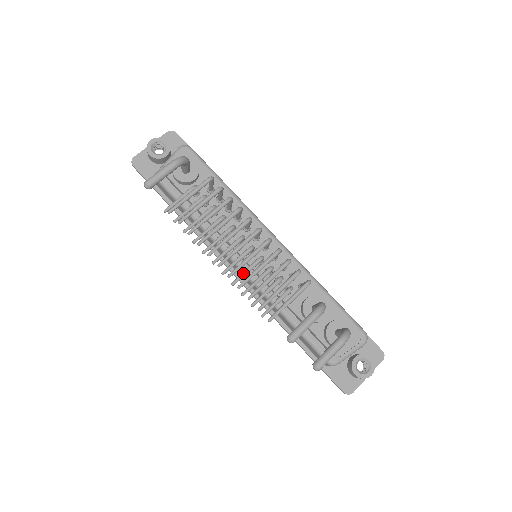
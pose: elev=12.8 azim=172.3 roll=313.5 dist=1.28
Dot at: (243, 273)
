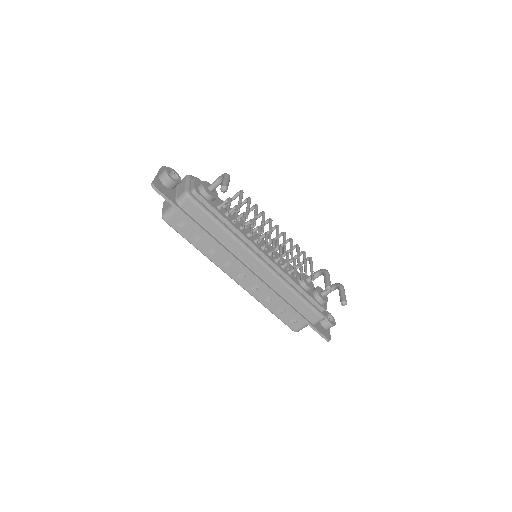
Dot at: (281, 255)
